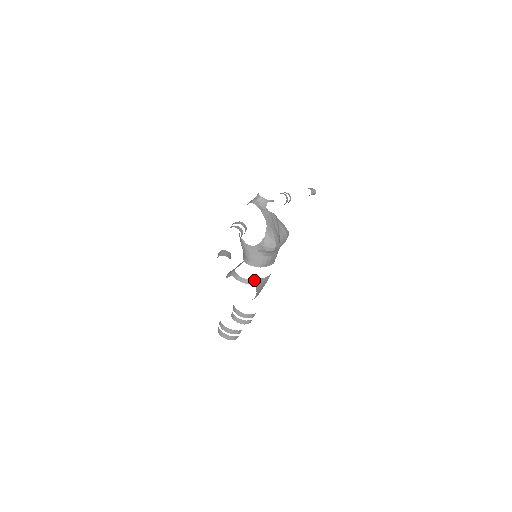
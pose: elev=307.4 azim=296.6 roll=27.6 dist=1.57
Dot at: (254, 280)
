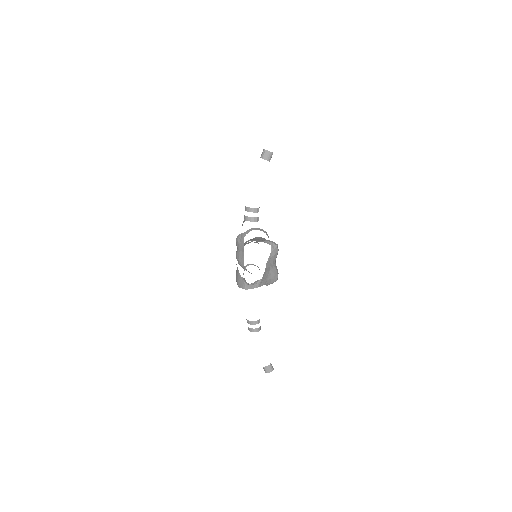
Dot at: occluded
